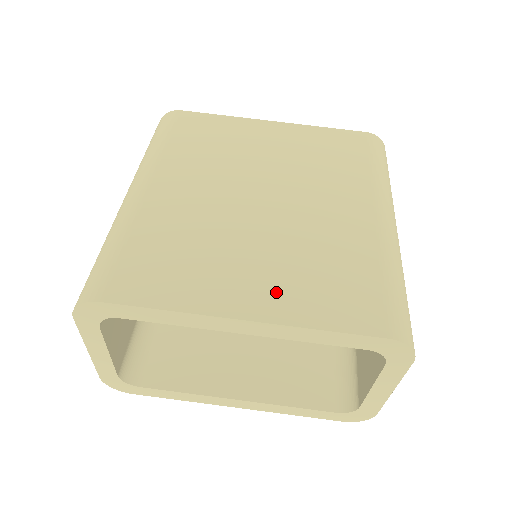
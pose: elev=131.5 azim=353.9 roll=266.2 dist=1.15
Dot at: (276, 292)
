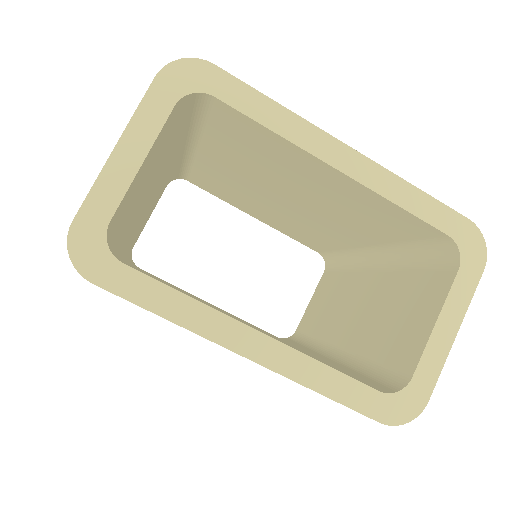
Dot at: occluded
